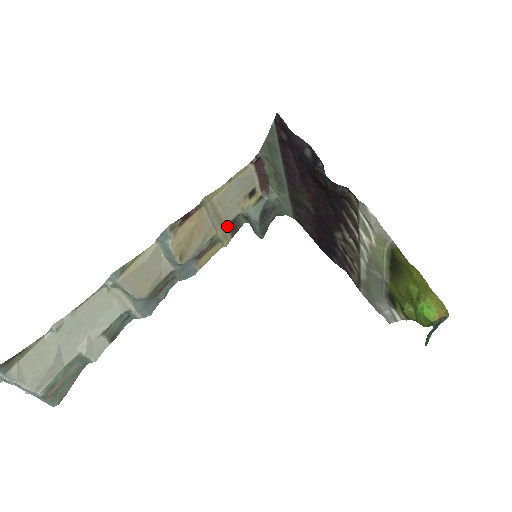
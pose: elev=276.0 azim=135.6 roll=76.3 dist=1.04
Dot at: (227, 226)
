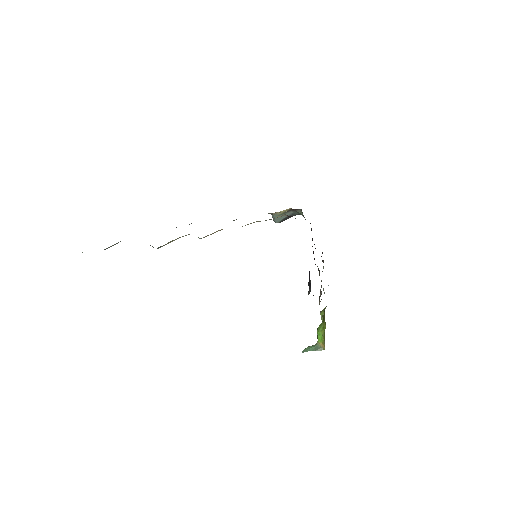
Dot at: occluded
